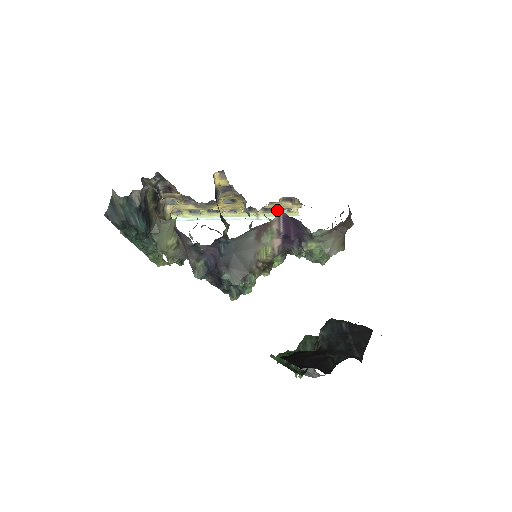
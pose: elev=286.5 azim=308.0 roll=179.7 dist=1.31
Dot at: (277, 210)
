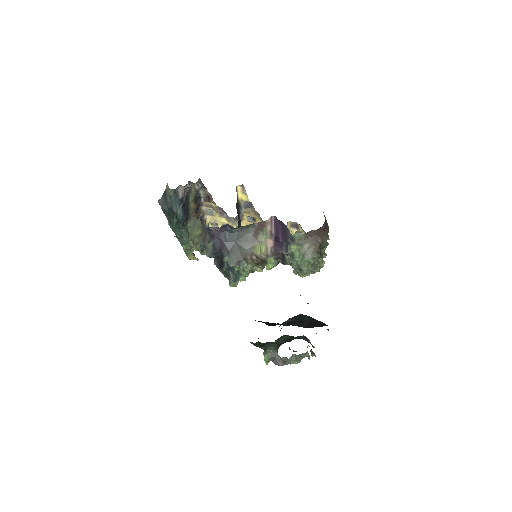
Dot at: occluded
